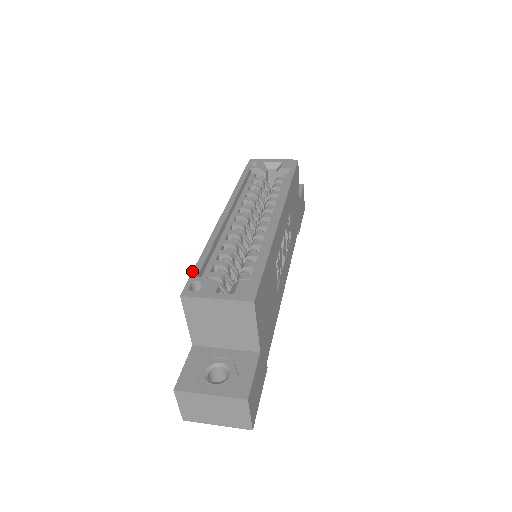
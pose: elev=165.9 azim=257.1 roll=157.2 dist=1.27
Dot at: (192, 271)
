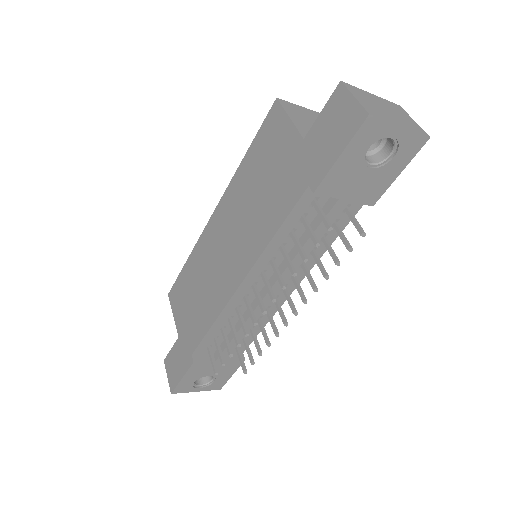
Dot at: (258, 130)
